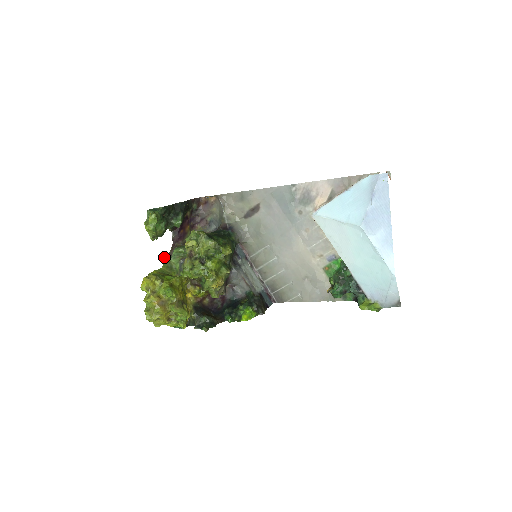
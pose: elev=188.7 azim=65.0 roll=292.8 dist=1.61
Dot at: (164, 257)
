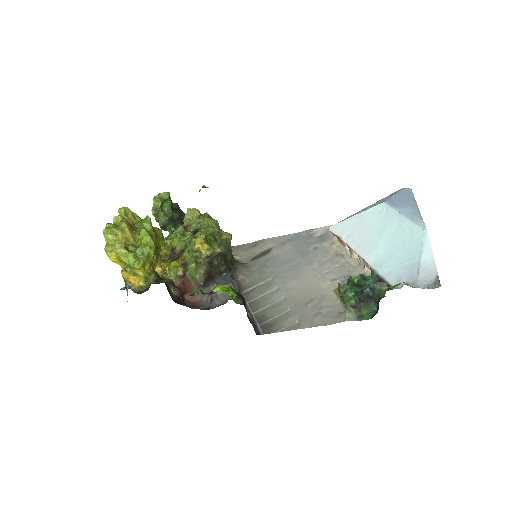
Dot at: occluded
